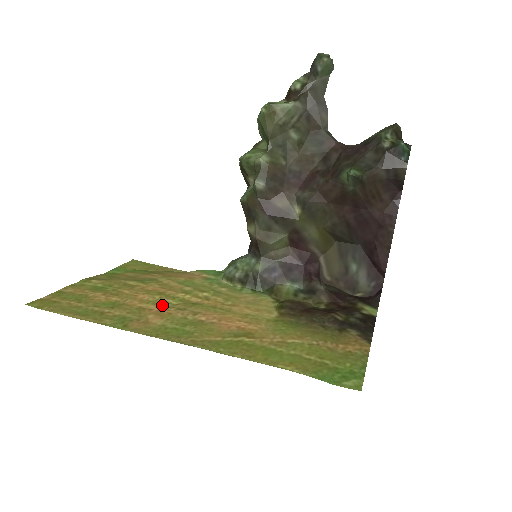
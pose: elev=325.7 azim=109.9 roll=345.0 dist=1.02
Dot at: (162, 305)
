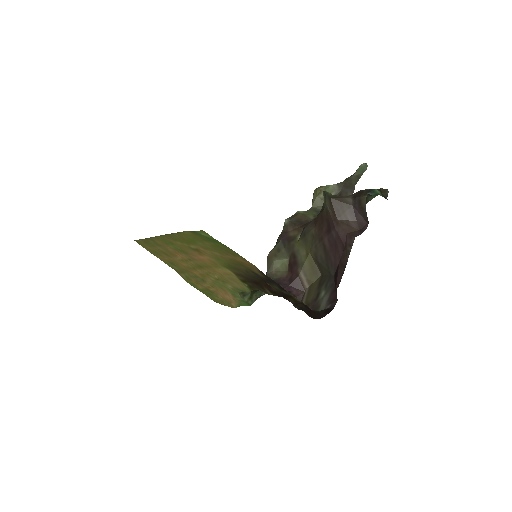
Dot at: (185, 261)
